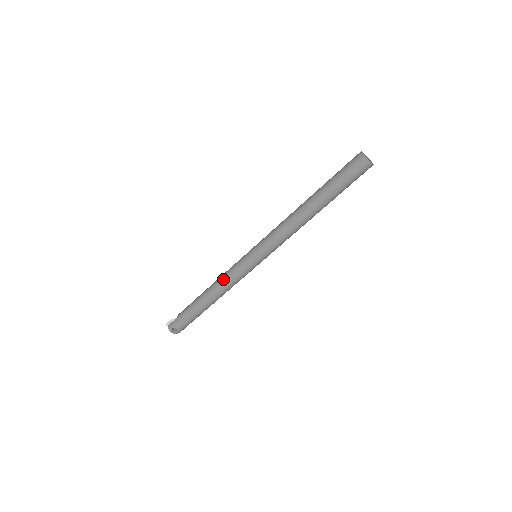
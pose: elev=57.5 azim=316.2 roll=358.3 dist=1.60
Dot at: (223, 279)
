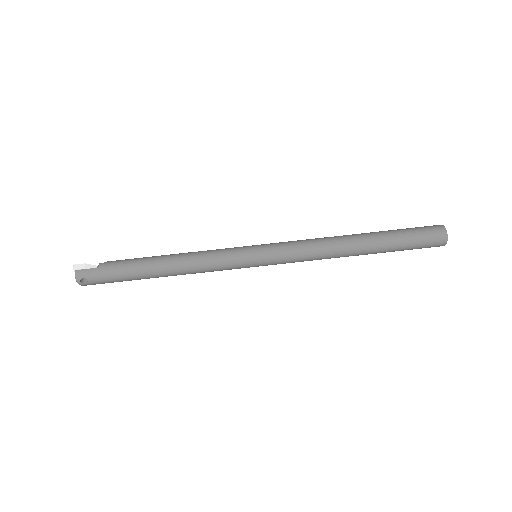
Dot at: (200, 260)
